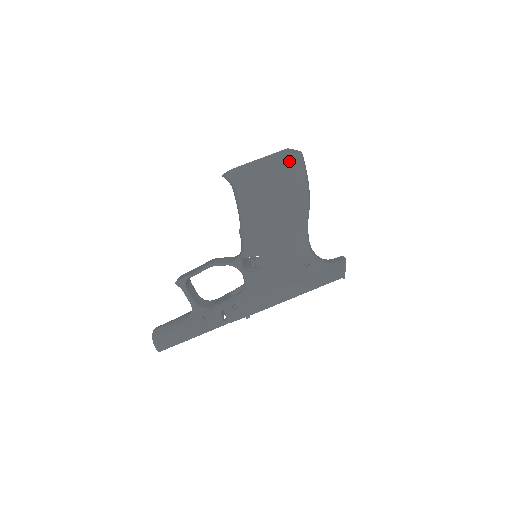
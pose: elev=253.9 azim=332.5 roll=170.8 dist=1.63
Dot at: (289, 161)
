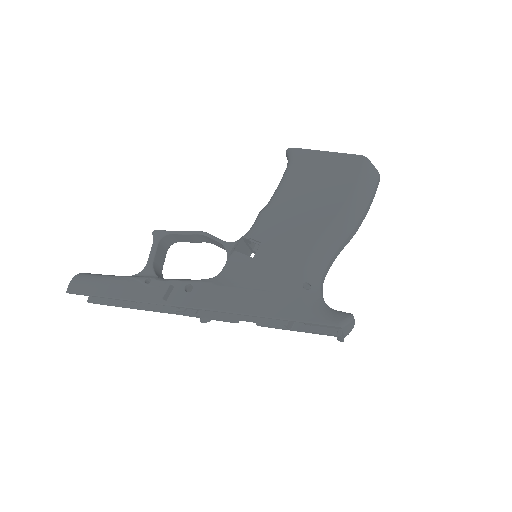
Dot at: (363, 165)
